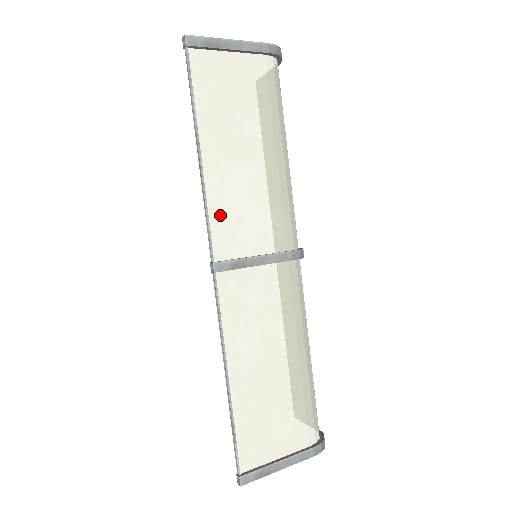
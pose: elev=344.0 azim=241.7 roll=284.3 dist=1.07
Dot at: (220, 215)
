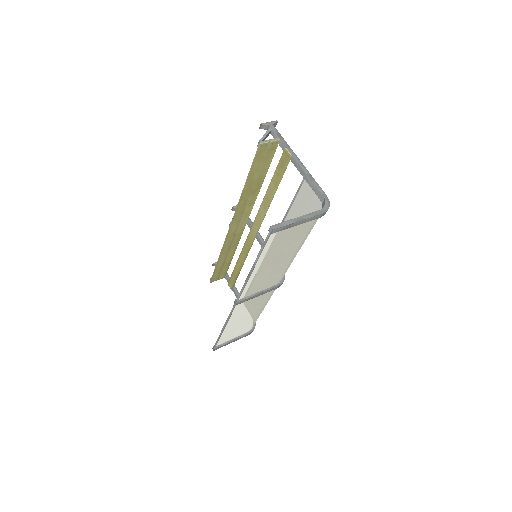
Dot at: (250, 285)
